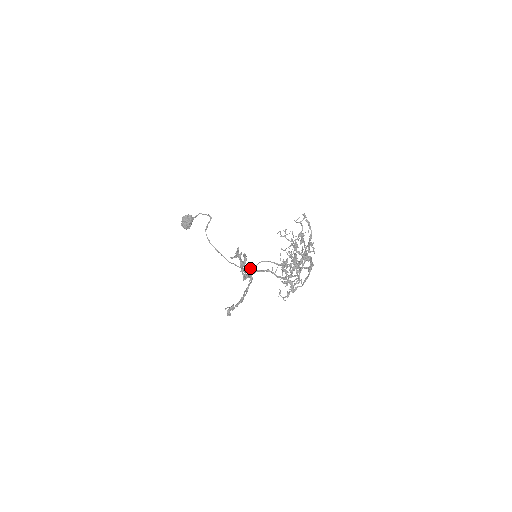
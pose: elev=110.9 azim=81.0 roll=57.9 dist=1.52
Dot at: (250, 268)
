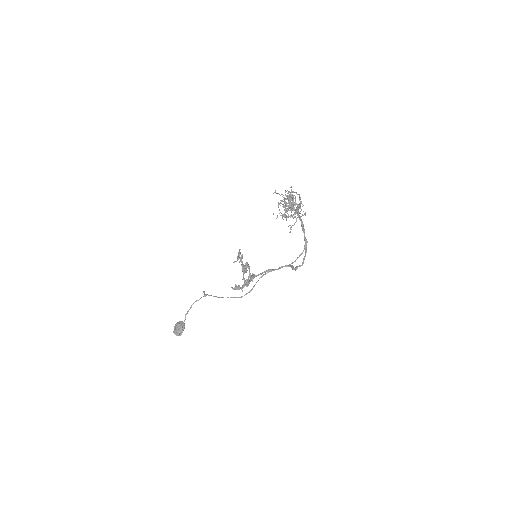
Dot at: (250, 290)
